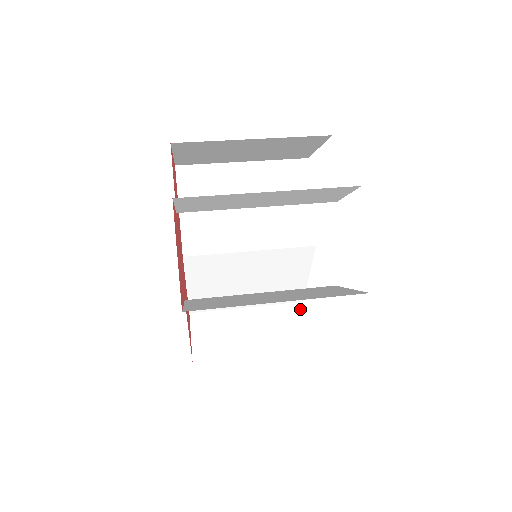
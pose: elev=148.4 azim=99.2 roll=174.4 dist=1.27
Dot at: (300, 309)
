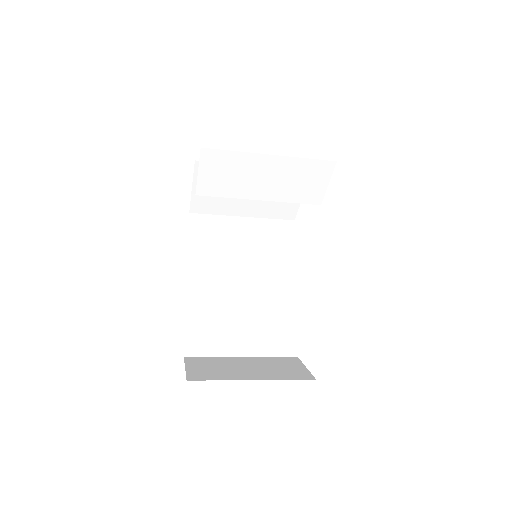
Dot at: (296, 360)
